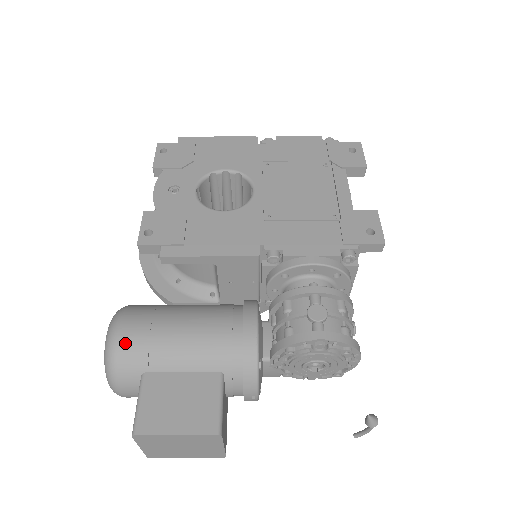
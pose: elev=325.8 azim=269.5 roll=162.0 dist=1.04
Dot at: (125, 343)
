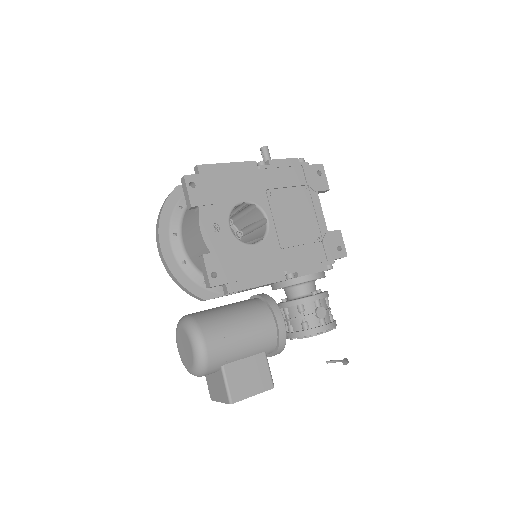
Dot at: (212, 353)
